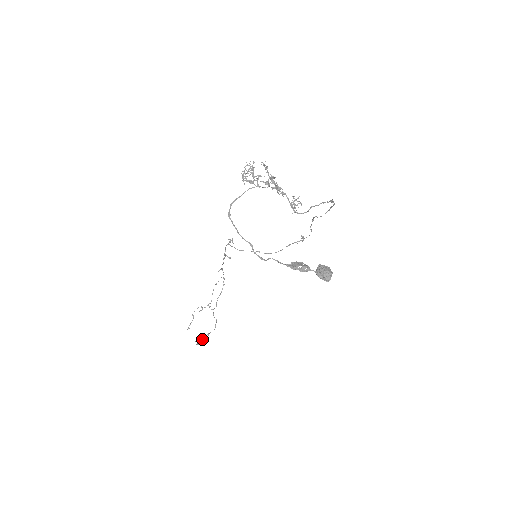
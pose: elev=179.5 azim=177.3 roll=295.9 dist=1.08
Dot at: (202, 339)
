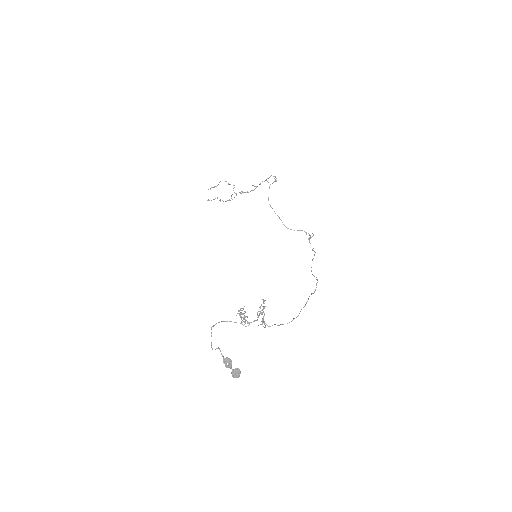
Dot at: (214, 199)
